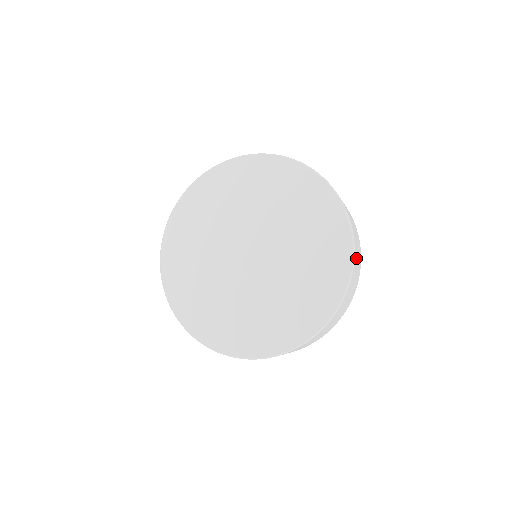
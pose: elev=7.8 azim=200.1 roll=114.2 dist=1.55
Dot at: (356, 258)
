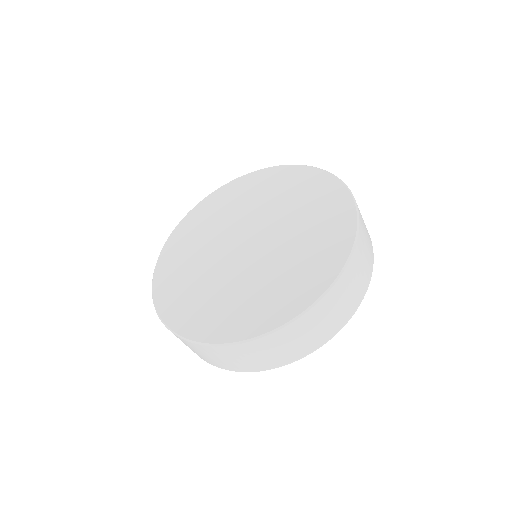
Dot at: occluded
